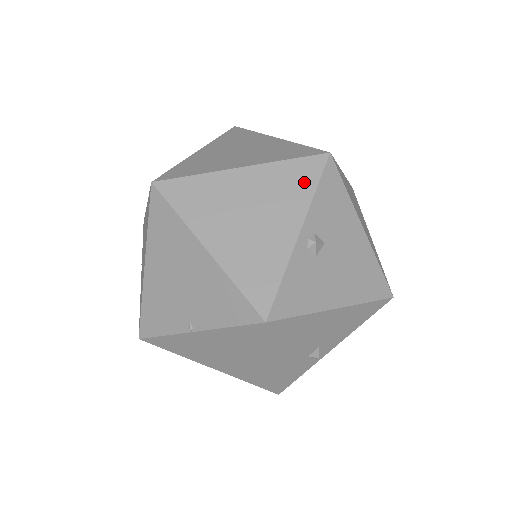
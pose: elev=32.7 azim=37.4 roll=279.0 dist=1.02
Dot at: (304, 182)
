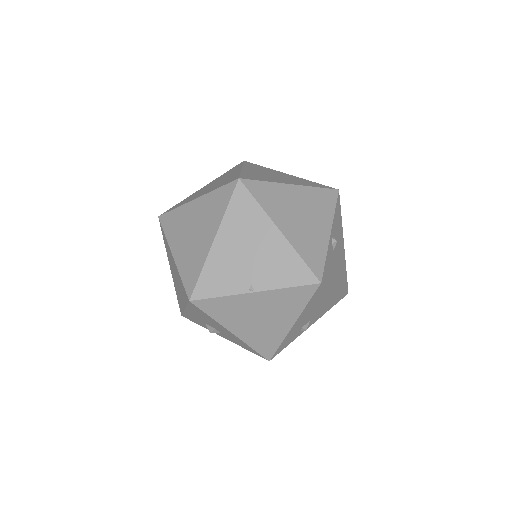
Dot at: (328, 203)
